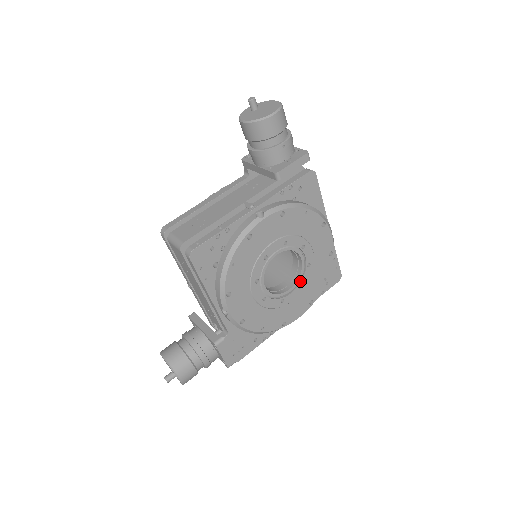
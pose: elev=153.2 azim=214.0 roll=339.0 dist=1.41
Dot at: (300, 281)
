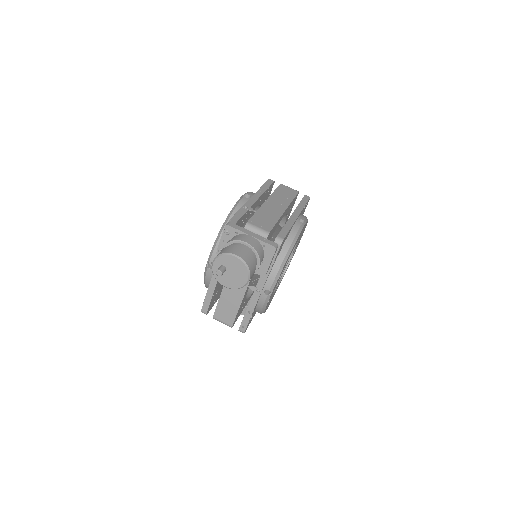
Dot at: (294, 250)
